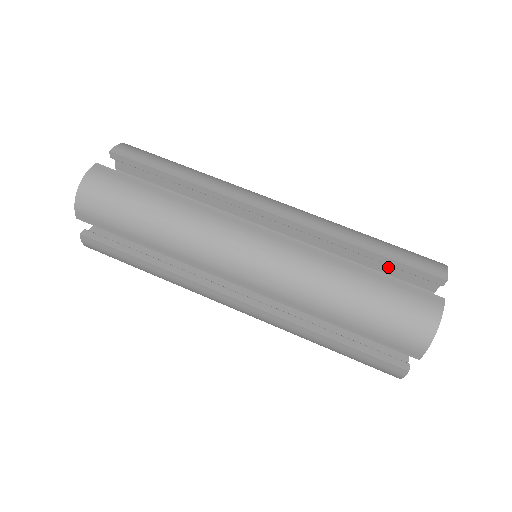
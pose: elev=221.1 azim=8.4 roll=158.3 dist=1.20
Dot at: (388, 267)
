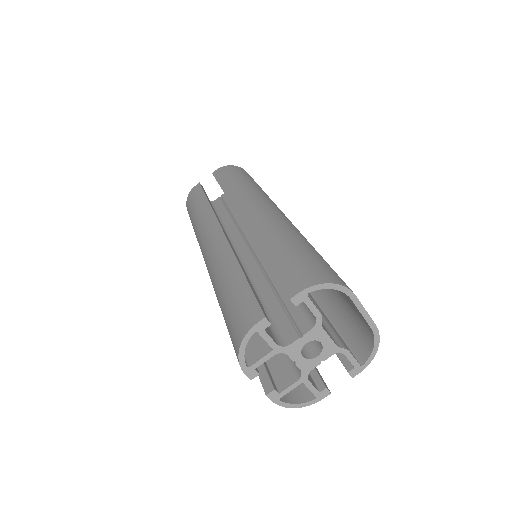
Dot at: occluded
